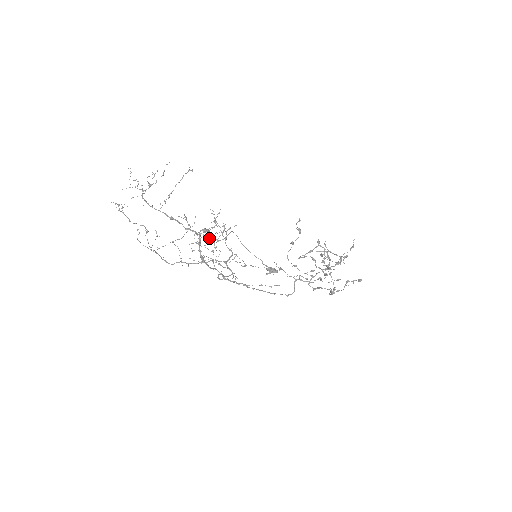
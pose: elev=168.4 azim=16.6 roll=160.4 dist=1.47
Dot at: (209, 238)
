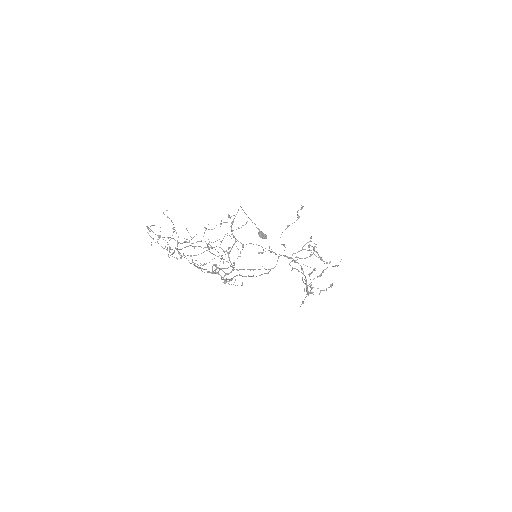
Dot at: occluded
